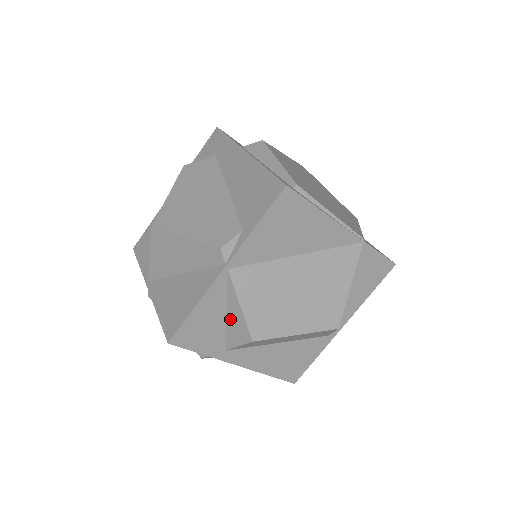
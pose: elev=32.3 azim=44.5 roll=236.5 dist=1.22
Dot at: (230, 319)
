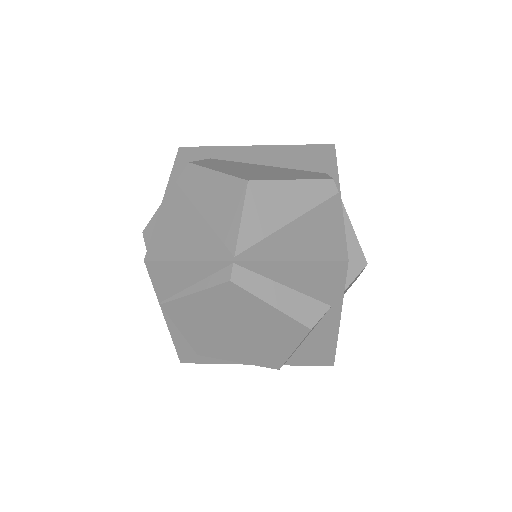
Dot at: occluded
